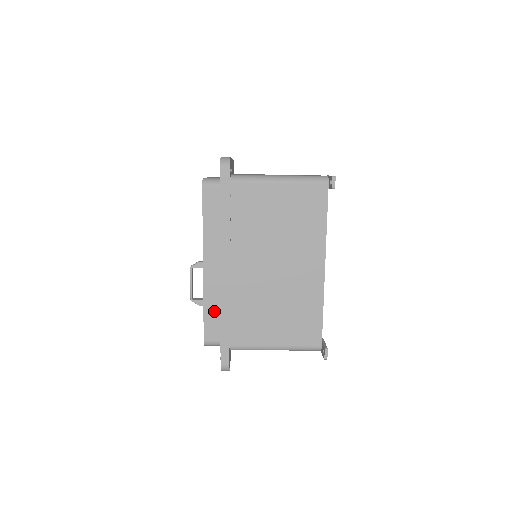
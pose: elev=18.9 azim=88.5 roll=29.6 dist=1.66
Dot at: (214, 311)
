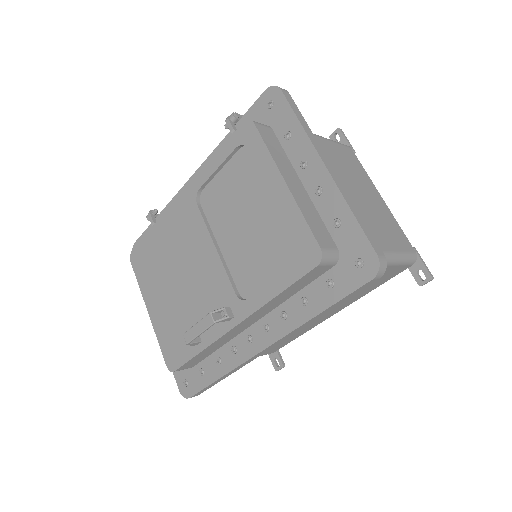
Dot at: (208, 352)
